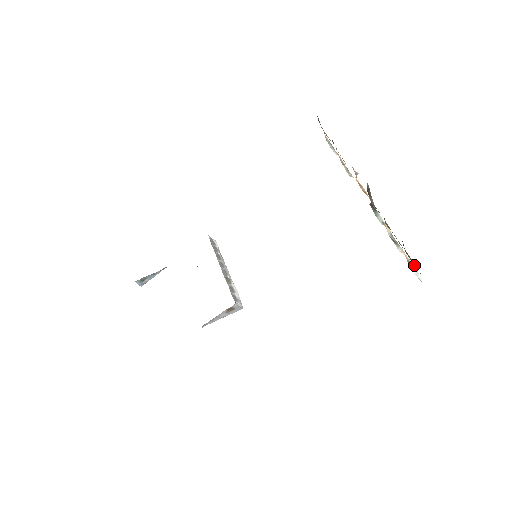
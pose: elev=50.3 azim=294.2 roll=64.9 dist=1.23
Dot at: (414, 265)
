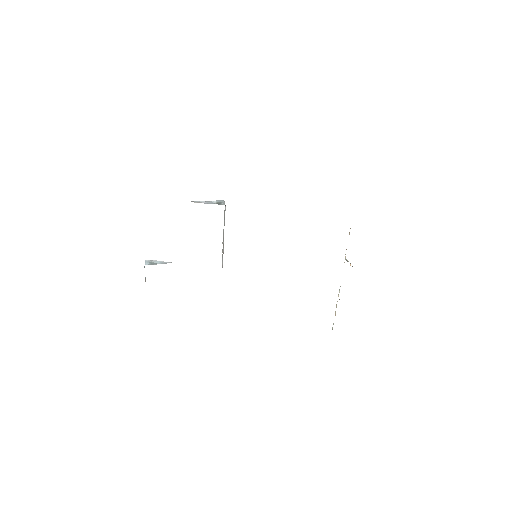
Dot at: occluded
